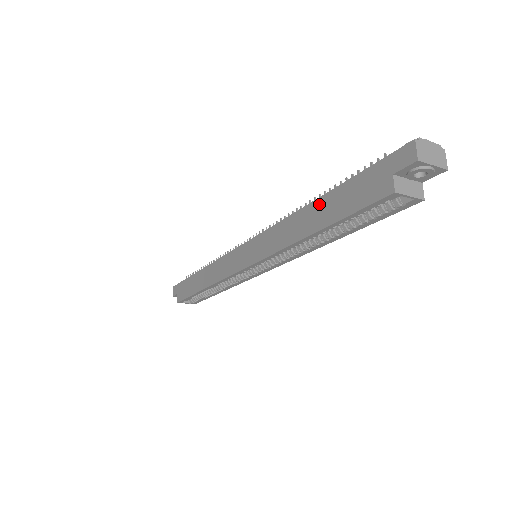
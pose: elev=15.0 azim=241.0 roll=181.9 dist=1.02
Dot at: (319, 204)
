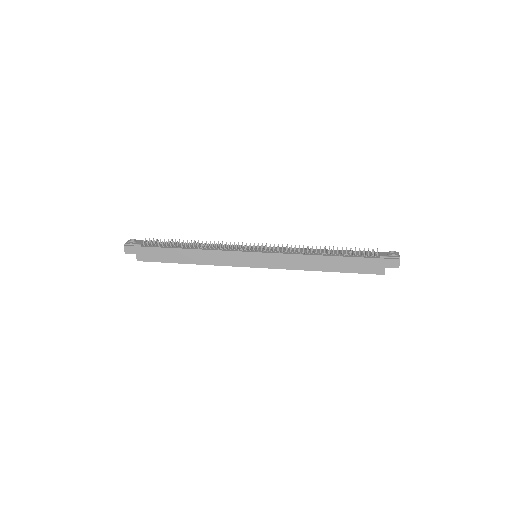
Dot at: (335, 260)
